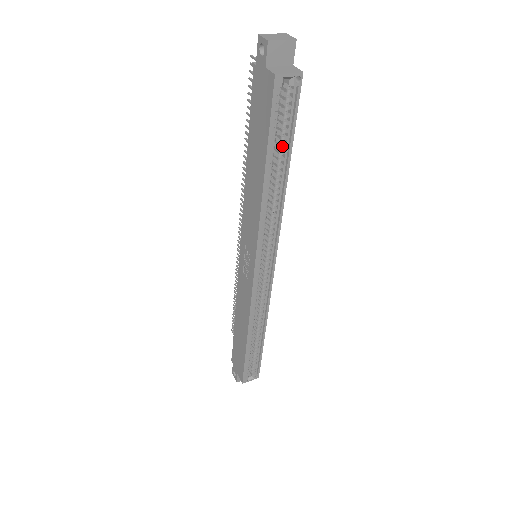
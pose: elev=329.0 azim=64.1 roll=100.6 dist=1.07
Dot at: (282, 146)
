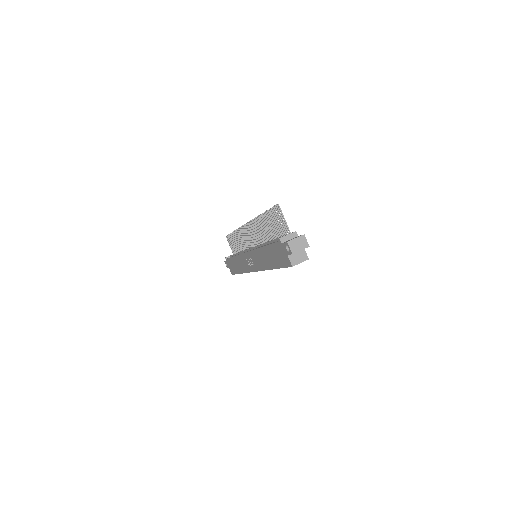
Dot at: occluded
